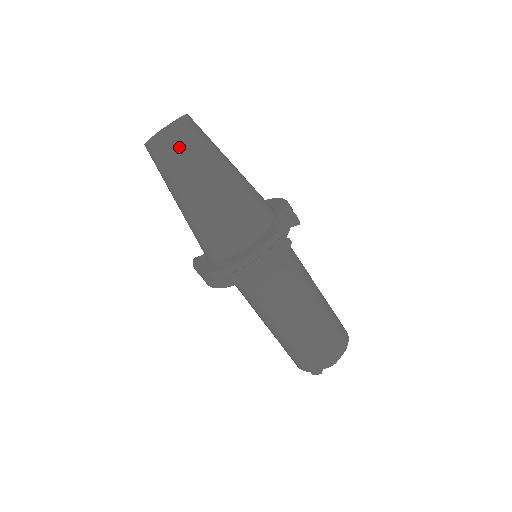
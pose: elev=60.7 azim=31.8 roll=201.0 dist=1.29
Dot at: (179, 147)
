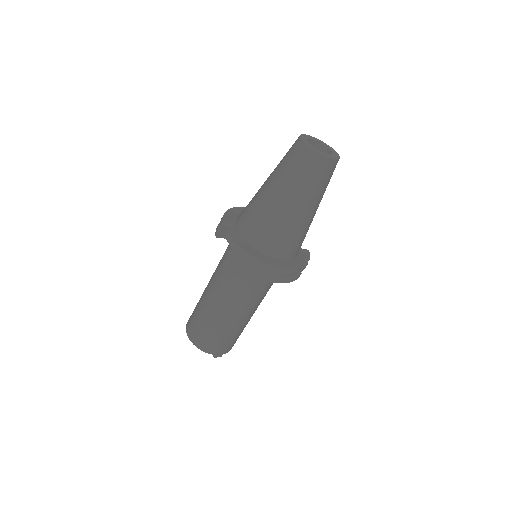
Dot at: occluded
